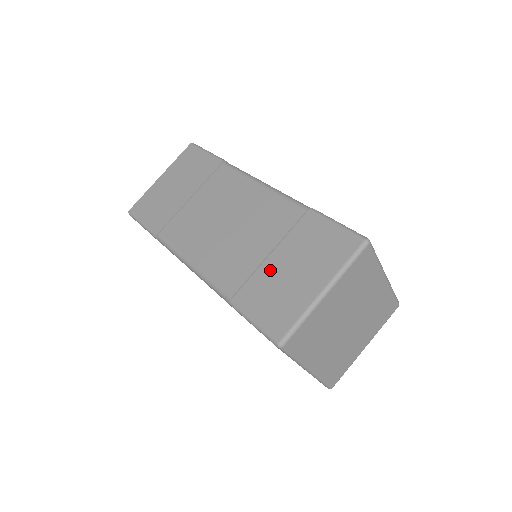
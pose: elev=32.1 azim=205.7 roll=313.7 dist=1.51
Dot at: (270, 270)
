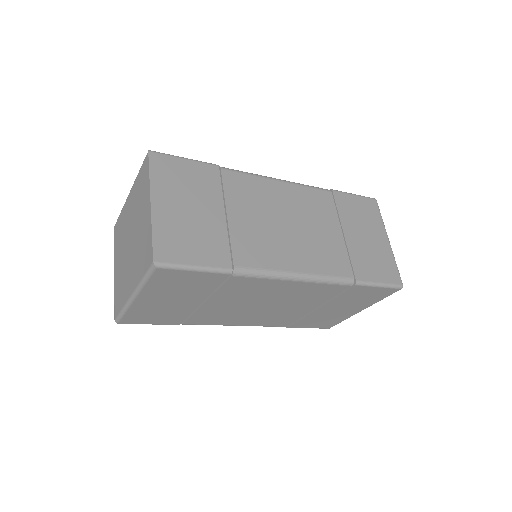
Dot at: (355, 244)
